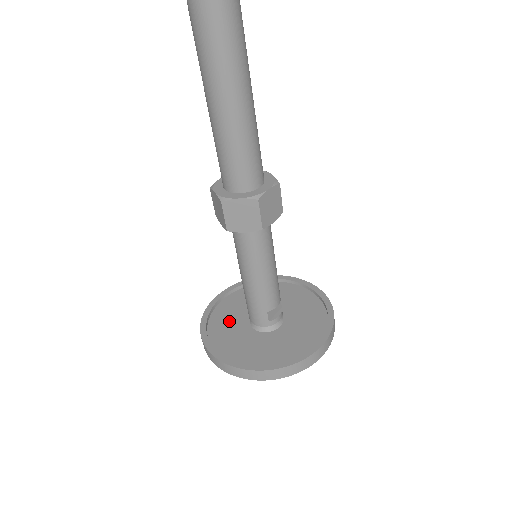
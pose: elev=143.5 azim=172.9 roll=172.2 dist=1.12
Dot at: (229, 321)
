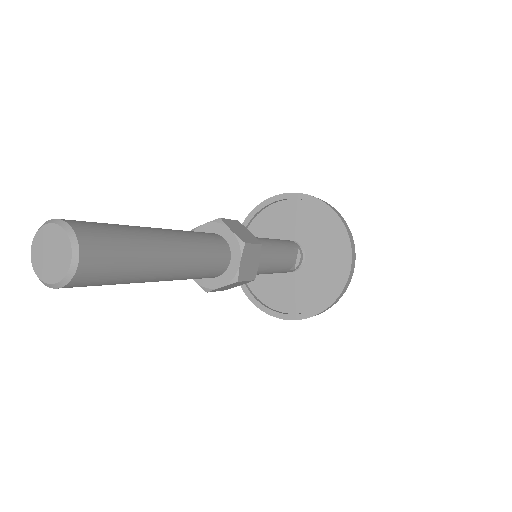
Dot at: occluded
